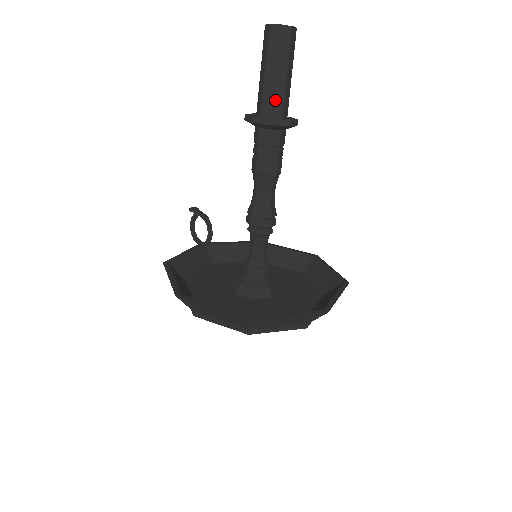
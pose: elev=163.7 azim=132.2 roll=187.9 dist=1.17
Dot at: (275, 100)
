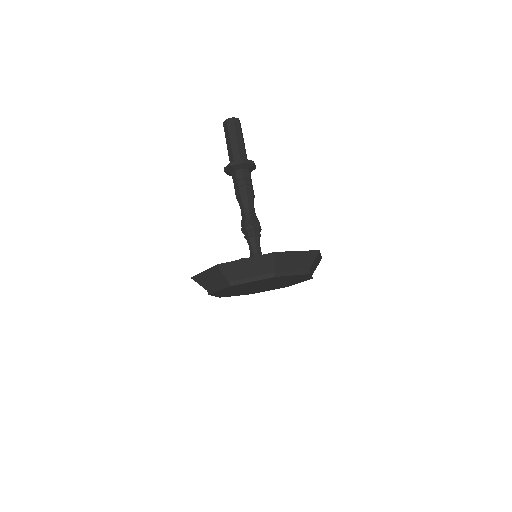
Dot at: (234, 155)
